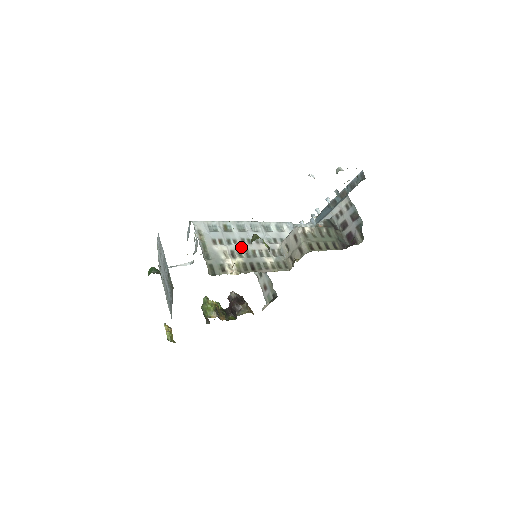
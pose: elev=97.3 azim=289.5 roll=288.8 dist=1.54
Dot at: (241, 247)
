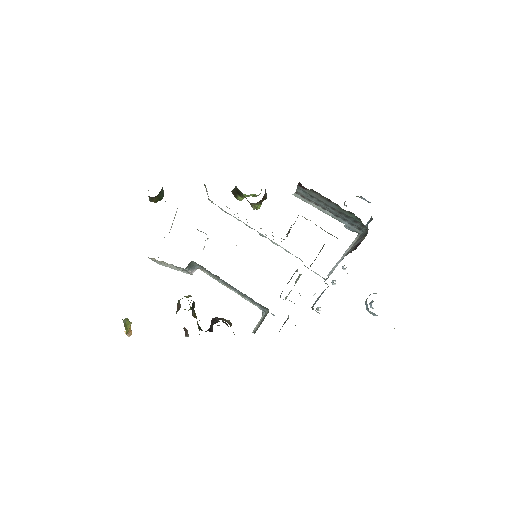
Dot at: occluded
